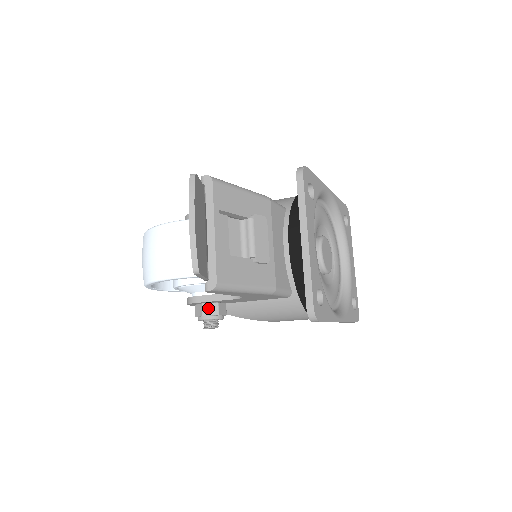
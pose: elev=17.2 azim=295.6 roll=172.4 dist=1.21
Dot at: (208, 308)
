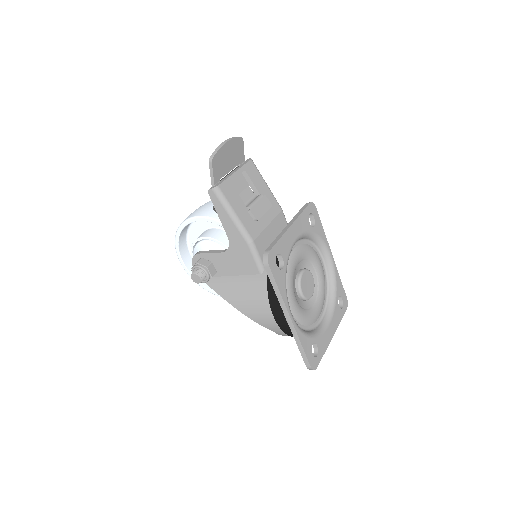
Dot at: (203, 261)
